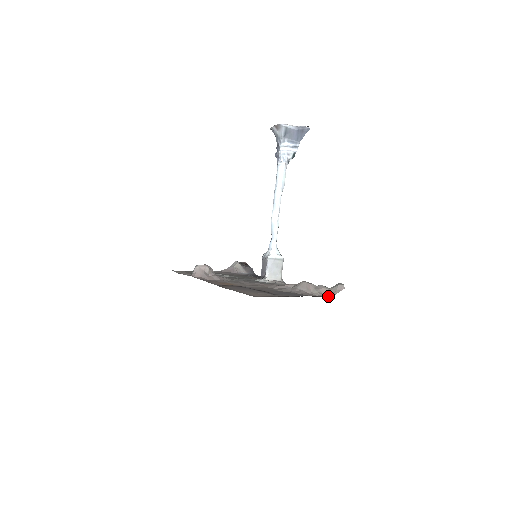
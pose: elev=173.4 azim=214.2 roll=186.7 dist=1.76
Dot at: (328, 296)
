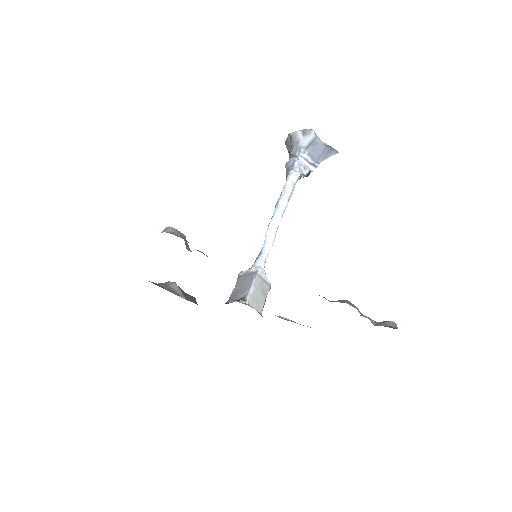
Dot at: occluded
